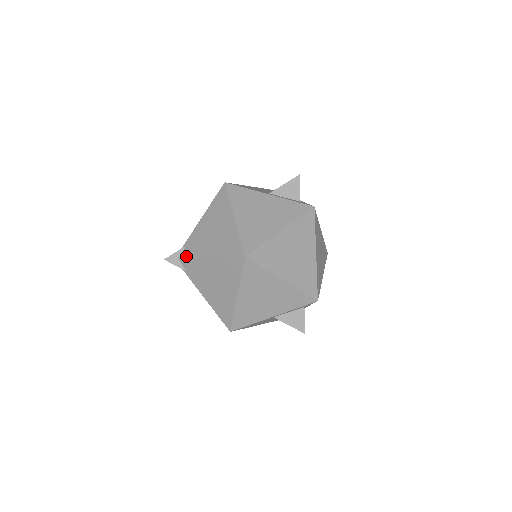
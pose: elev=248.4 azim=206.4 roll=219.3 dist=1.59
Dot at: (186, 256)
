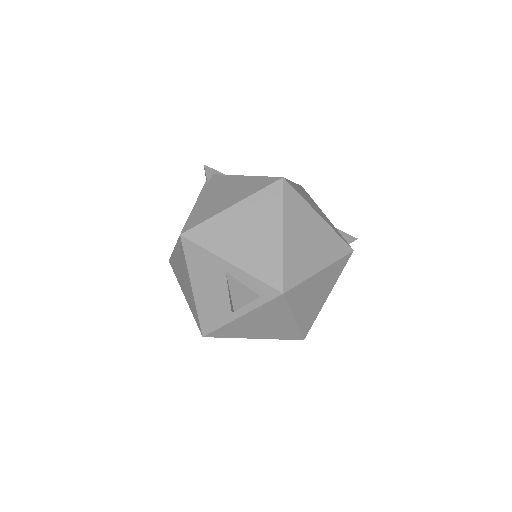
Dot at: occluded
